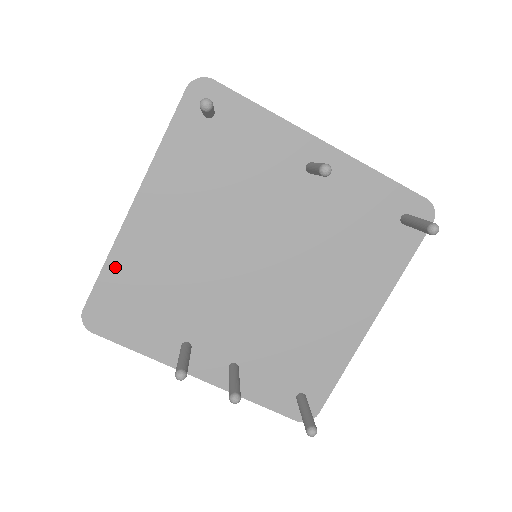
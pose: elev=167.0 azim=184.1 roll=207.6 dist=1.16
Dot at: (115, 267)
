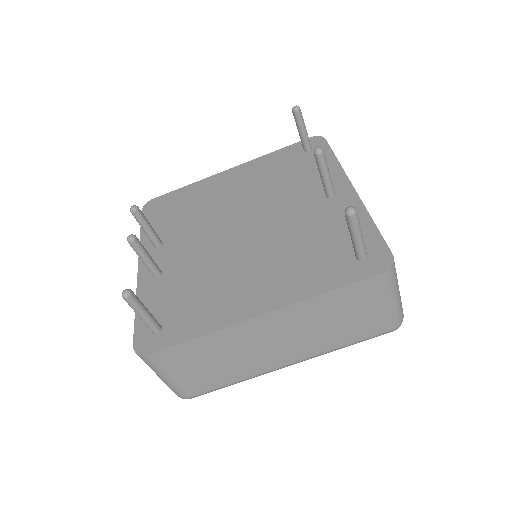
Dot at: (189, 189)
